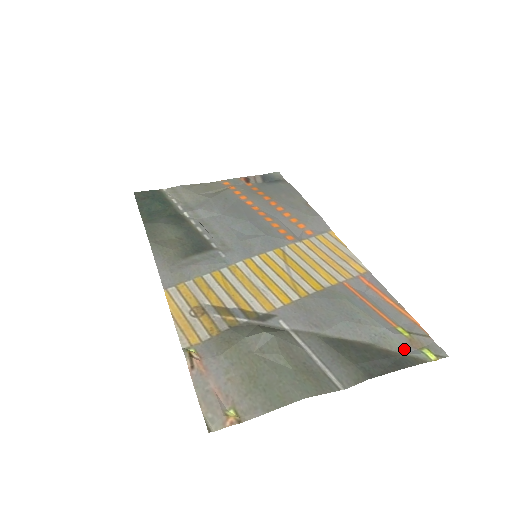
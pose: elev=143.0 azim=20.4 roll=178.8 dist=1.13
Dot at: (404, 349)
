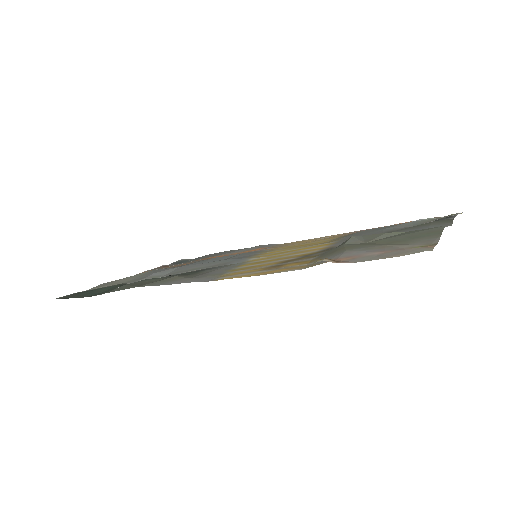
Dot at: (439, 218)
